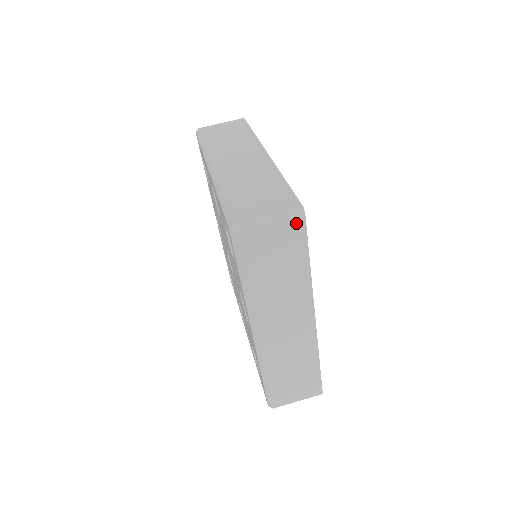
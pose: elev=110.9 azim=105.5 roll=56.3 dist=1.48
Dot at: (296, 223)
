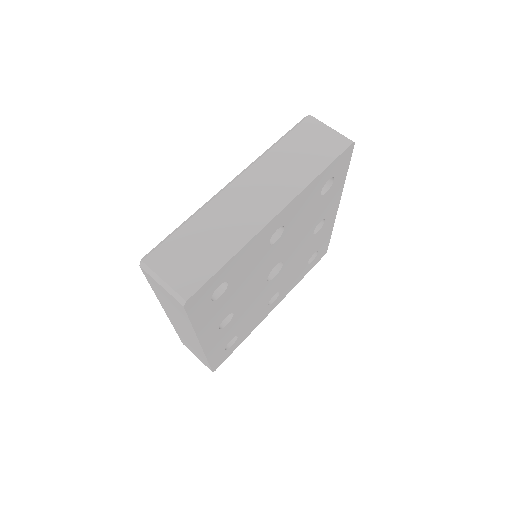
Dot at: (343, 142)
